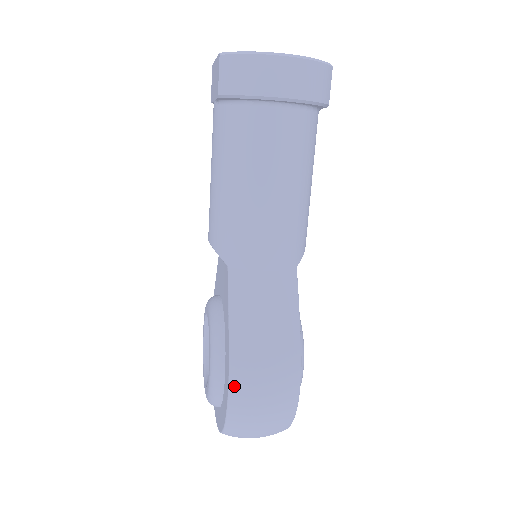
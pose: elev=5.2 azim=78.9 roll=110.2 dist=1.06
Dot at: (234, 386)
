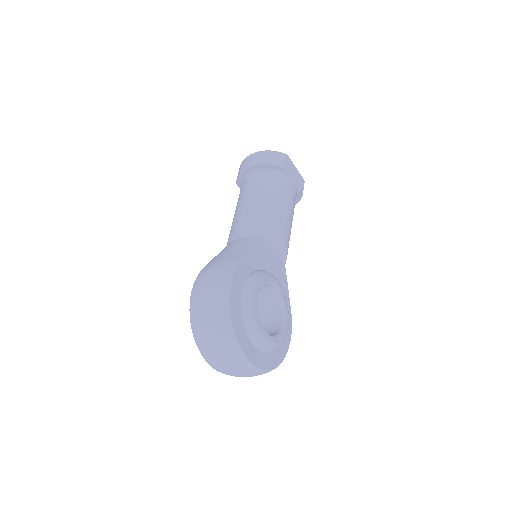
Dot at: (195, 283)
